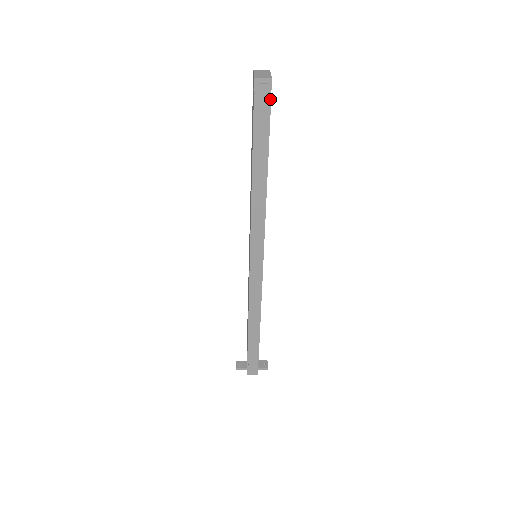
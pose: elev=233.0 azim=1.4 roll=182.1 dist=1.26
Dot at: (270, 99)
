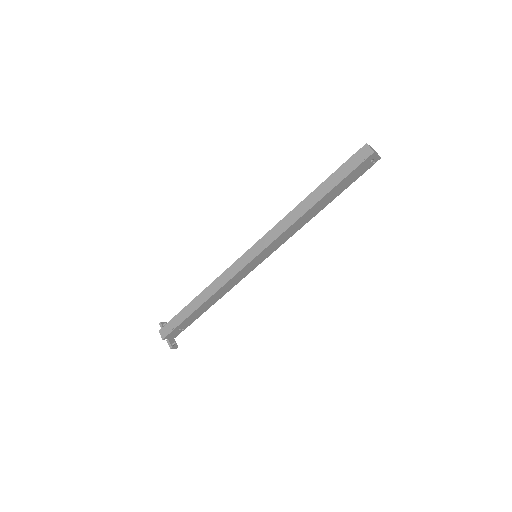
Dot at: (362, 162)
